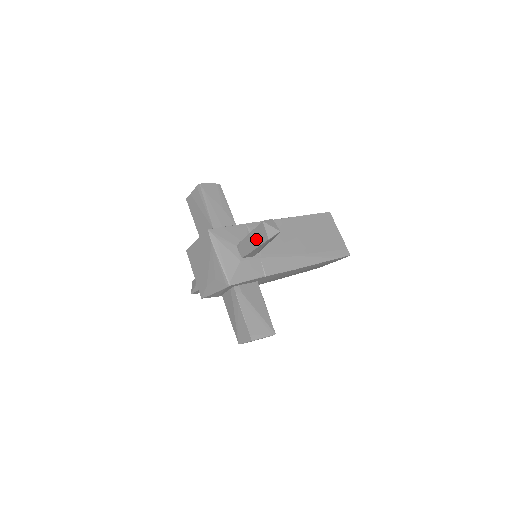
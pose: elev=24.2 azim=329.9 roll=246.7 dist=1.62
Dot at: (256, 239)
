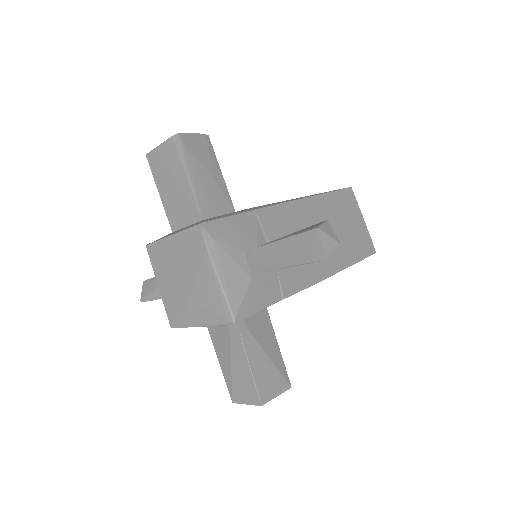
Dot at: (294, 253)
